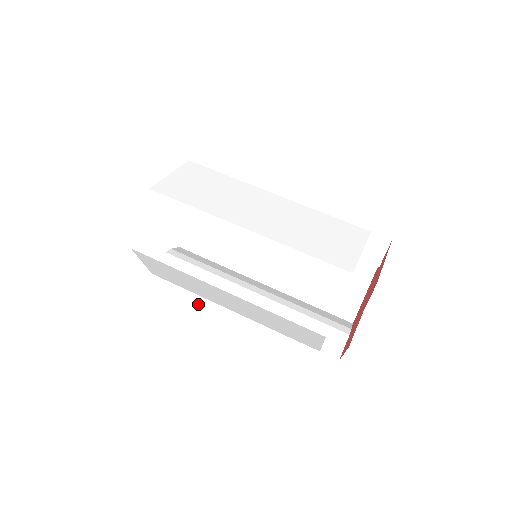
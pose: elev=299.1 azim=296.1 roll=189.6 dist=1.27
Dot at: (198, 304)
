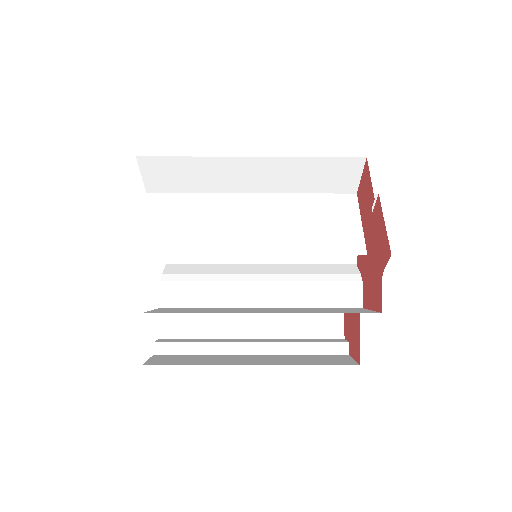
Dot at: (218, 316)
